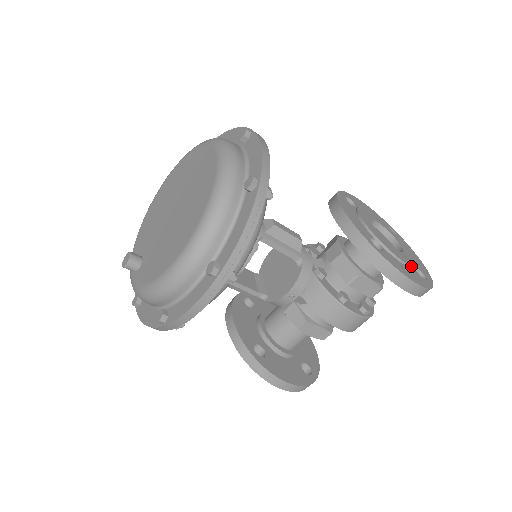
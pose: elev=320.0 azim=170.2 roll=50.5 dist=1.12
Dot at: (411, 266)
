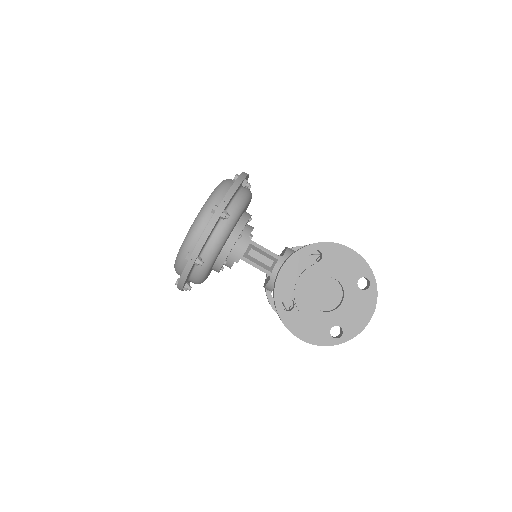
Dot at: (321, 326)
